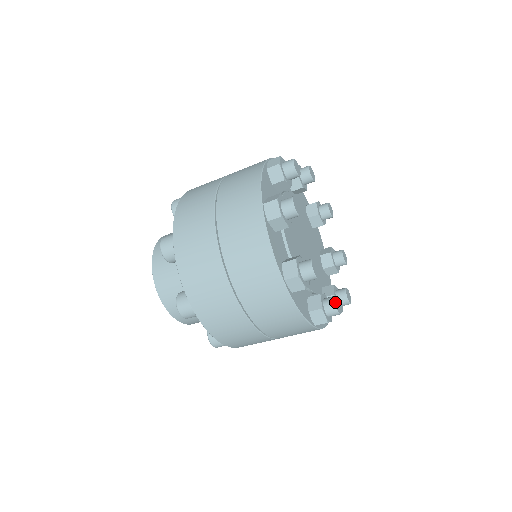
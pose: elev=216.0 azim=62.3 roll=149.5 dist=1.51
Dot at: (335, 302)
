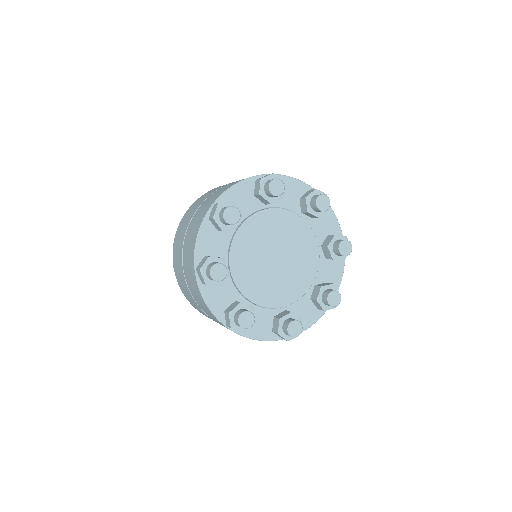
Dot at: (288, 330)
